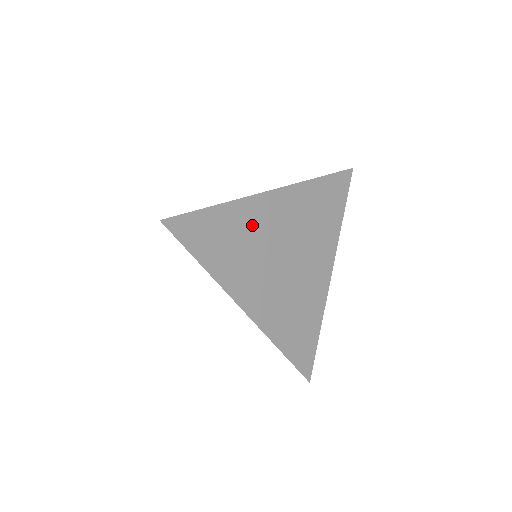
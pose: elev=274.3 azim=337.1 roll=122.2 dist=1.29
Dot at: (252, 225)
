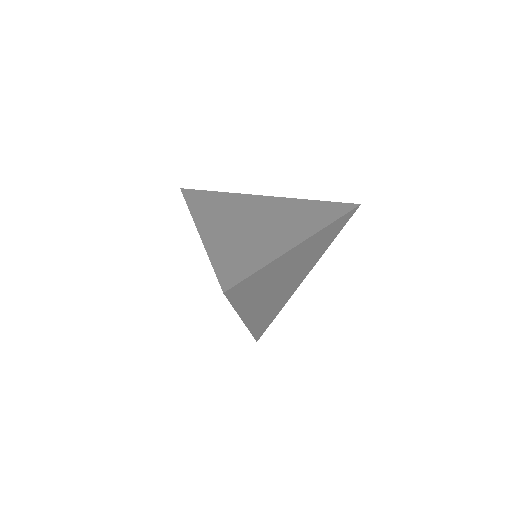
Dot at: (277, 270)
